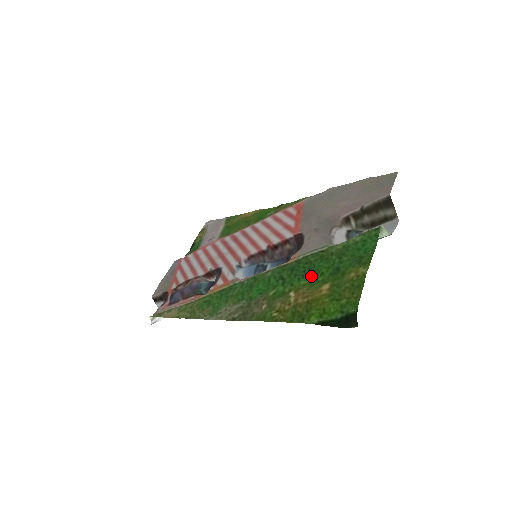
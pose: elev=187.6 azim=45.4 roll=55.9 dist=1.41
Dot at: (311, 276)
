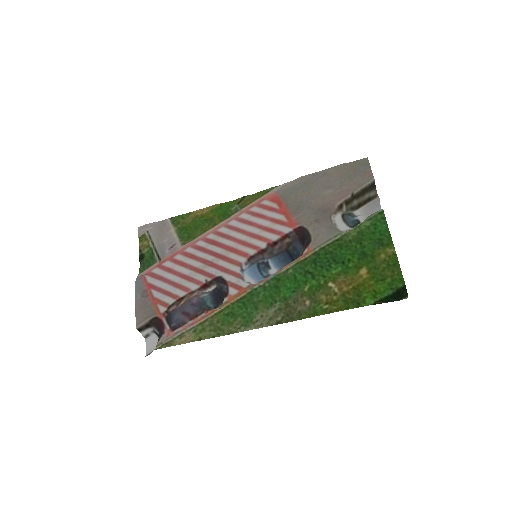
Dot at: (338, 264)
